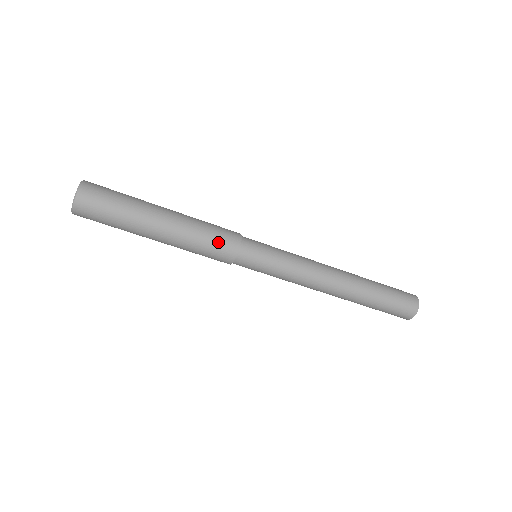
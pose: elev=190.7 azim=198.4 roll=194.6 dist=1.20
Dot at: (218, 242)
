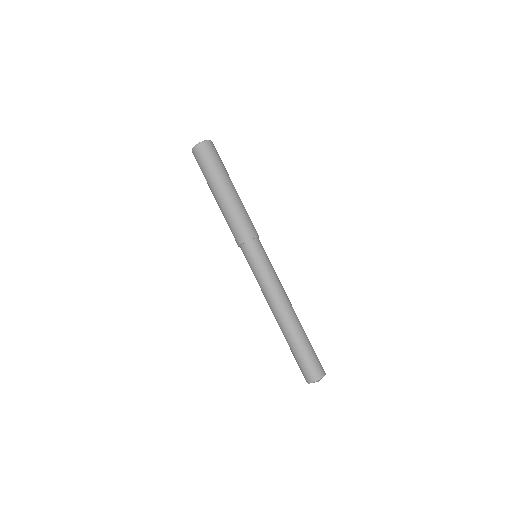
Dot at: (251, 223)
